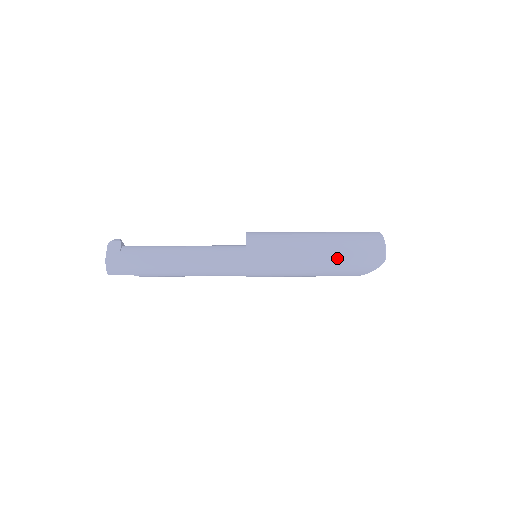
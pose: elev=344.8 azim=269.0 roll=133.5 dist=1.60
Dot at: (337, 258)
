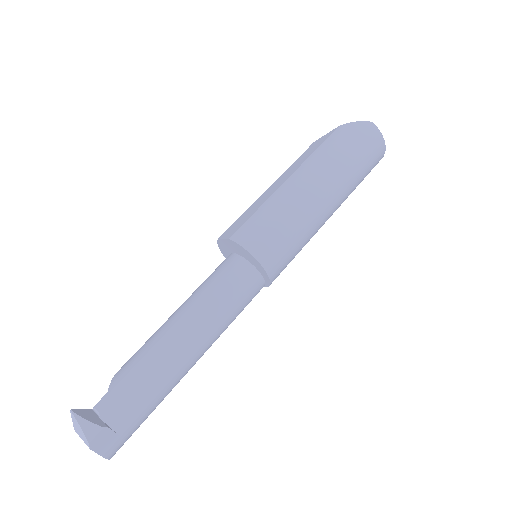
Dot at: occluded
